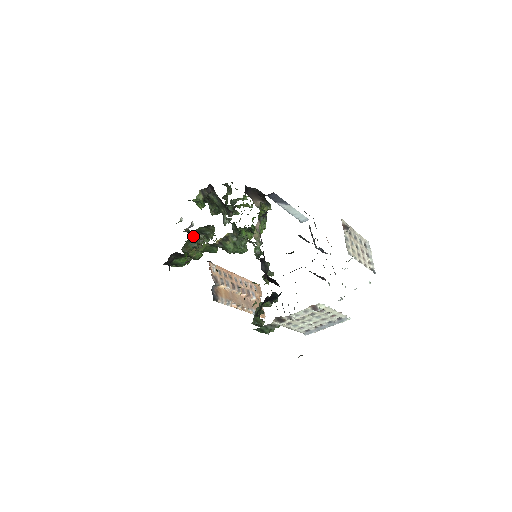
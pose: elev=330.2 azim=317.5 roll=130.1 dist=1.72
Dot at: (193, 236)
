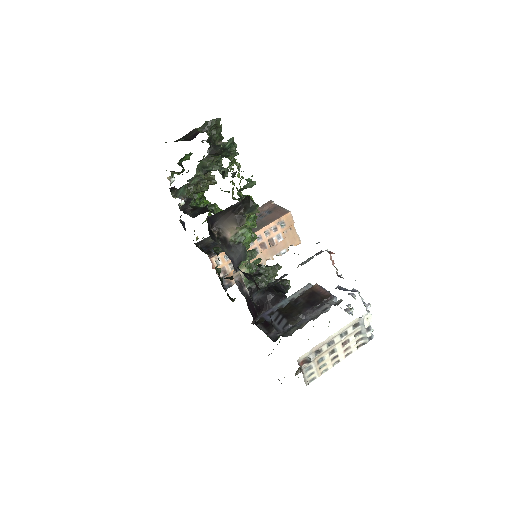
Dot at: (194, 191)
